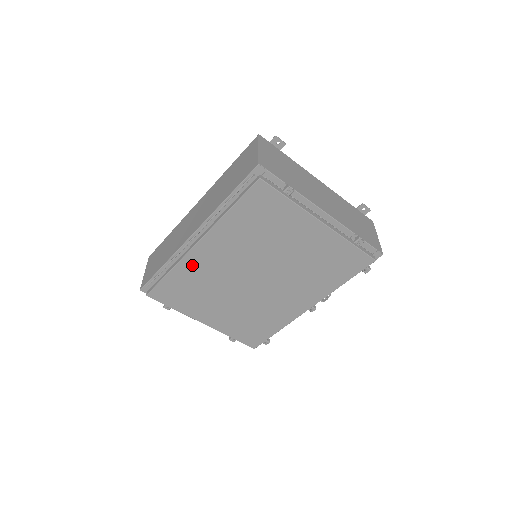
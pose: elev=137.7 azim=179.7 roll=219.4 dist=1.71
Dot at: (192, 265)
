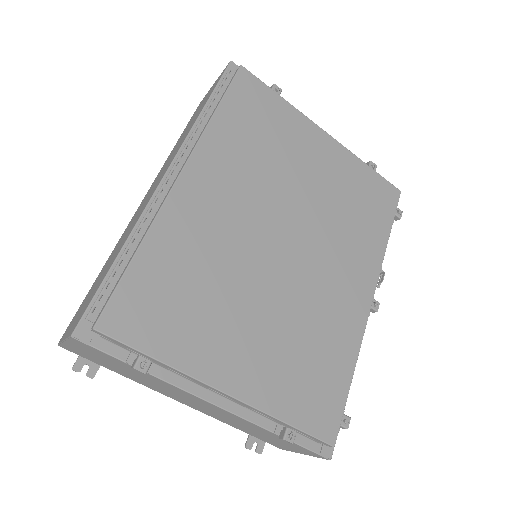
Dot at: (179, 224)
